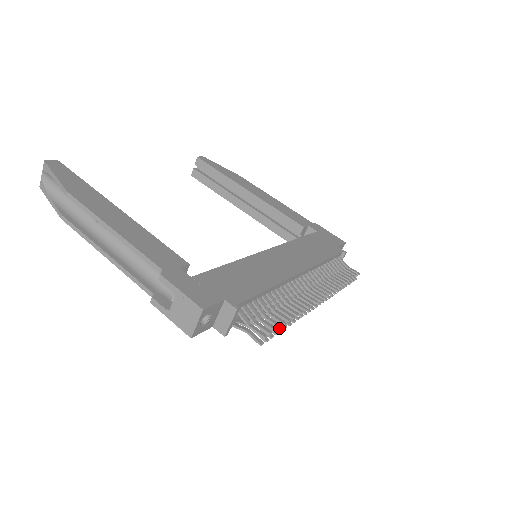
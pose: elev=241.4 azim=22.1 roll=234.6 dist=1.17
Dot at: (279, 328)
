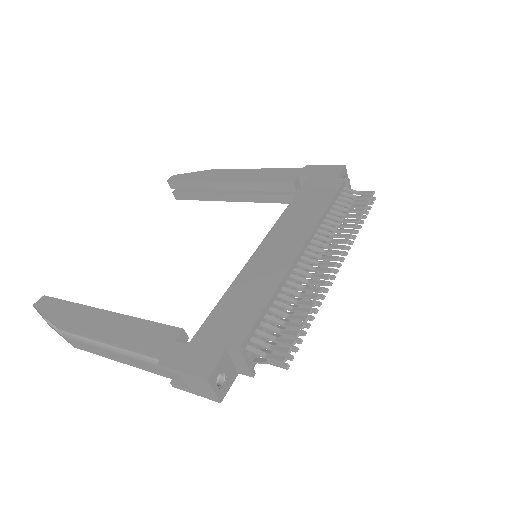
Dot at: occluded
